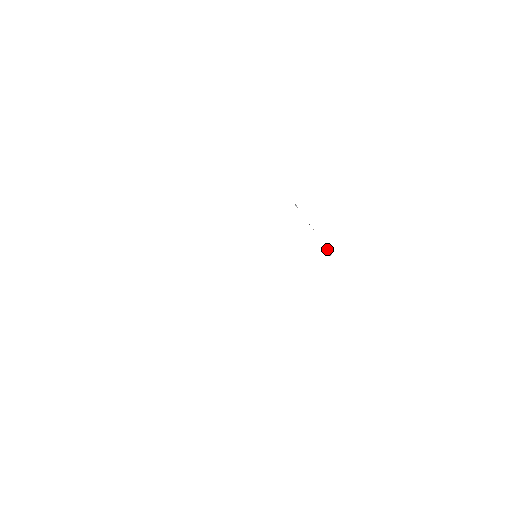
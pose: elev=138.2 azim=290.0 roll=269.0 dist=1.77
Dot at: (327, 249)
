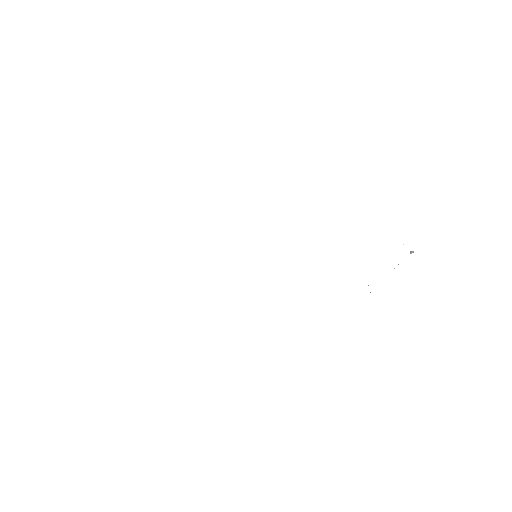
Dot at: occluded
